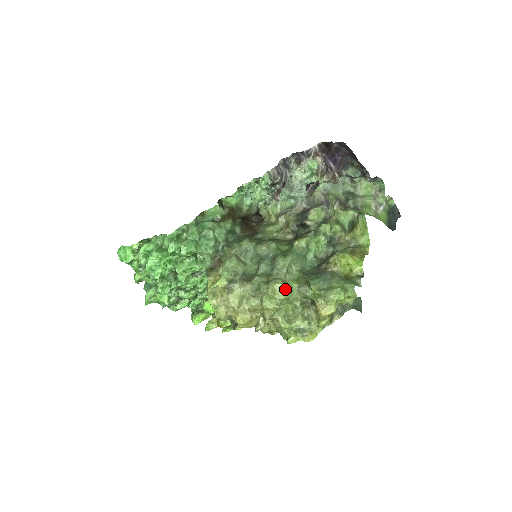
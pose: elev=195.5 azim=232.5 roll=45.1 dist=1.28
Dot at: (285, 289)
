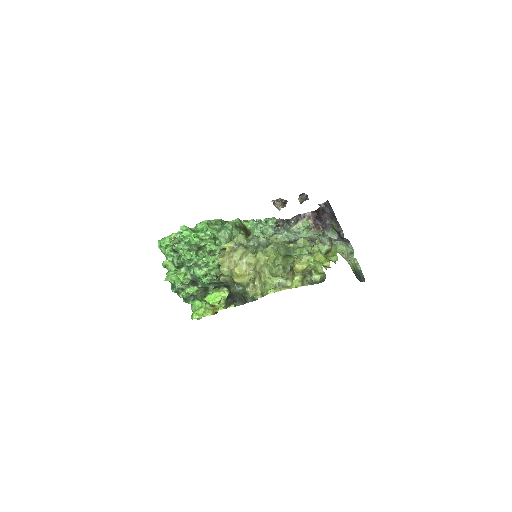
Dot at: (274, 252)
